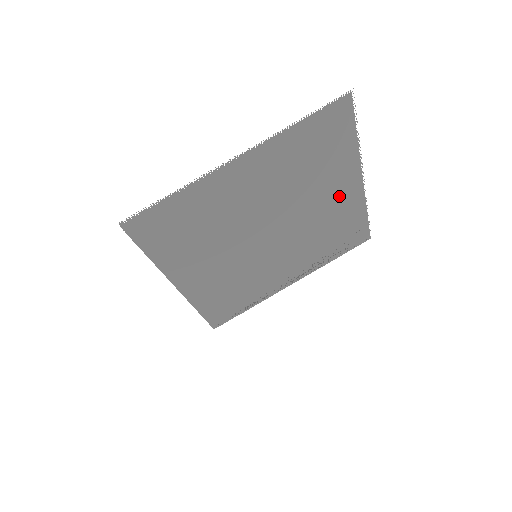
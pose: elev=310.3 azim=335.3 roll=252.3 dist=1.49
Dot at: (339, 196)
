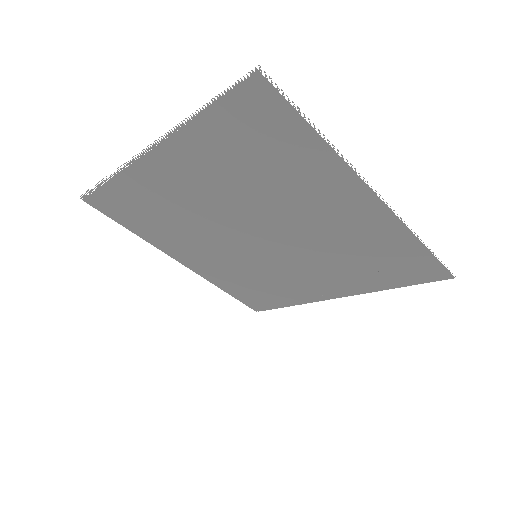
Dot at: (344, 211)
